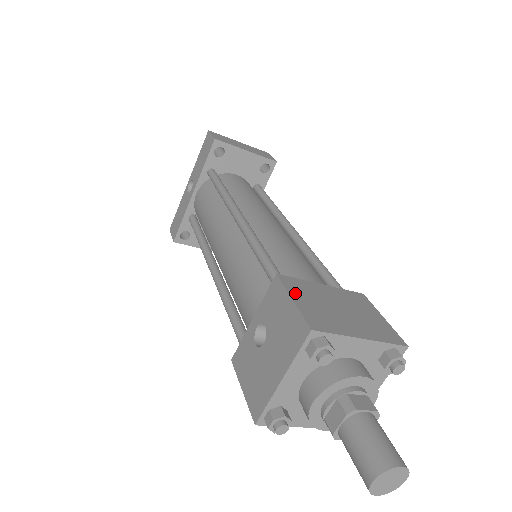
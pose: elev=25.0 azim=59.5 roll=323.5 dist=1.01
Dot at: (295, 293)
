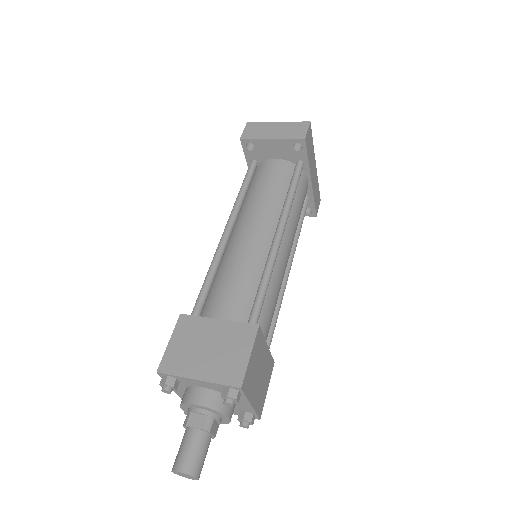
Dot at: (178, 334)
